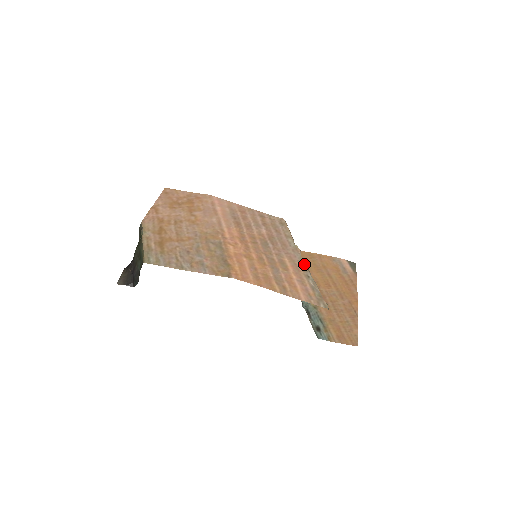
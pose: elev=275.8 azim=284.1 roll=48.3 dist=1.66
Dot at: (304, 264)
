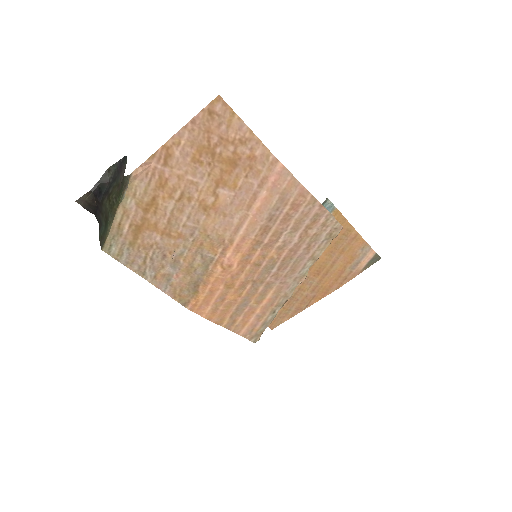
Dot at: (287, 298)
